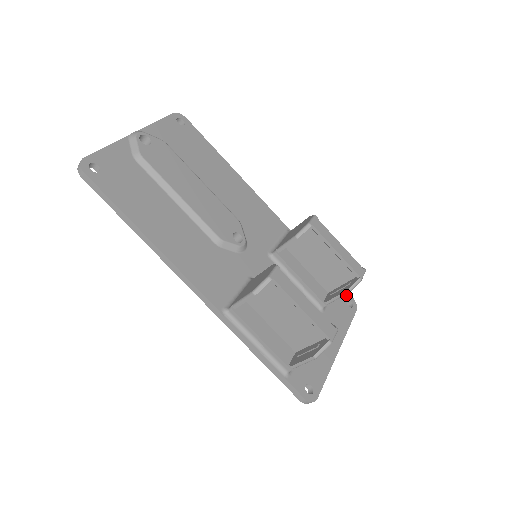
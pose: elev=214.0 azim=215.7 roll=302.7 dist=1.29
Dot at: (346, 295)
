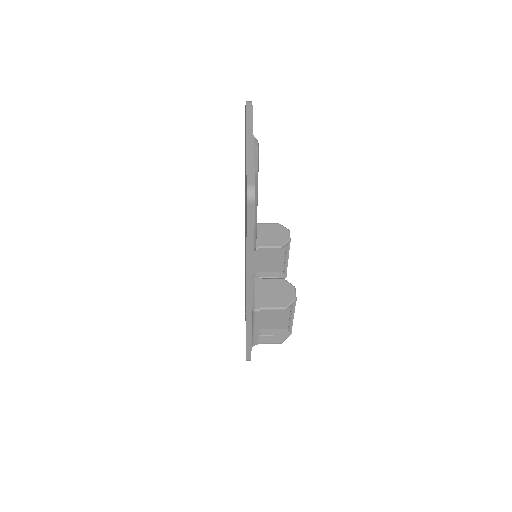
Dot at: occluded
